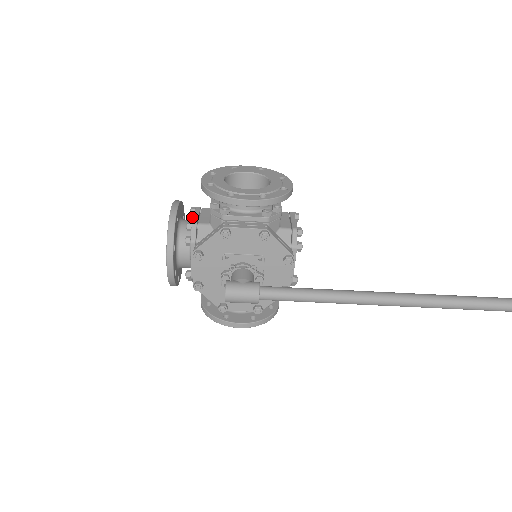
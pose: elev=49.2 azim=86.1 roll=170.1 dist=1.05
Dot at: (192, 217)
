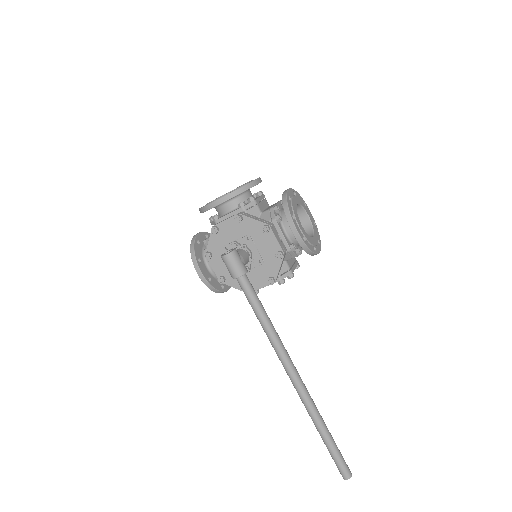
Dot at: (254, 195)
